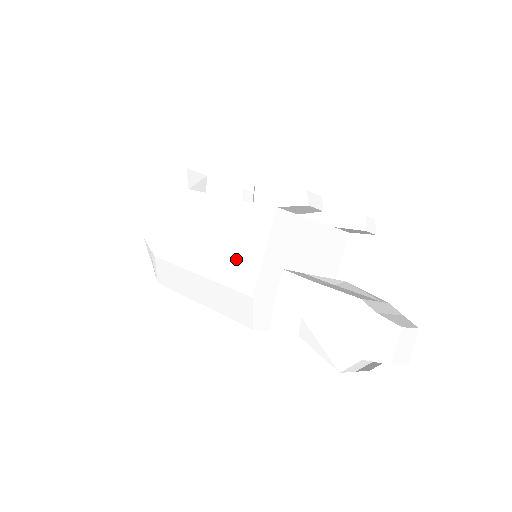
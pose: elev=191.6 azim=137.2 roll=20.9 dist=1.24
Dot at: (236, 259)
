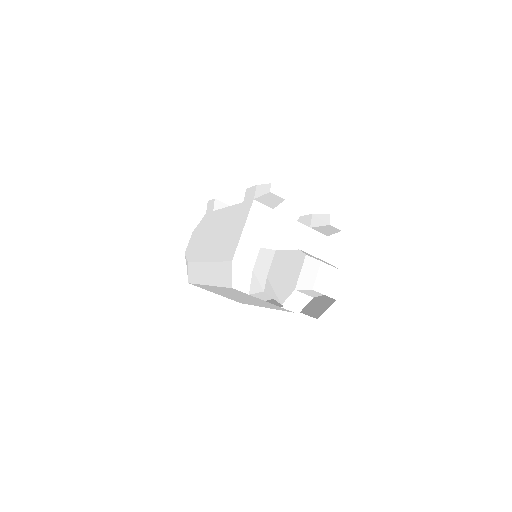
Dot at: (228, 241)
